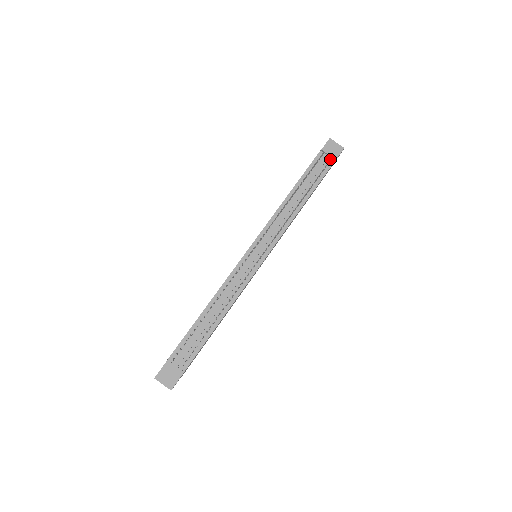
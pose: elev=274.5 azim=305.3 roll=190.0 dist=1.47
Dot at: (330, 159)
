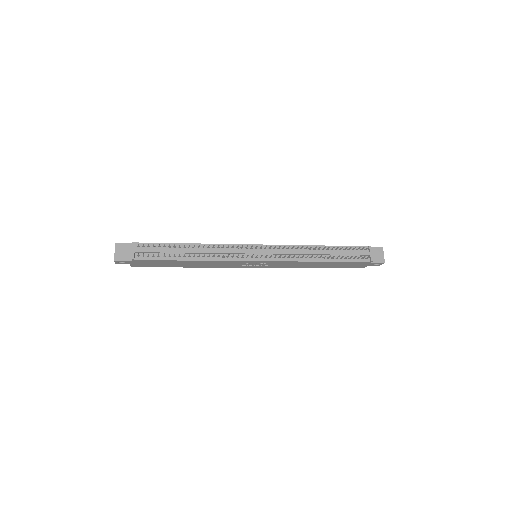
Dot at: (368, 256)
